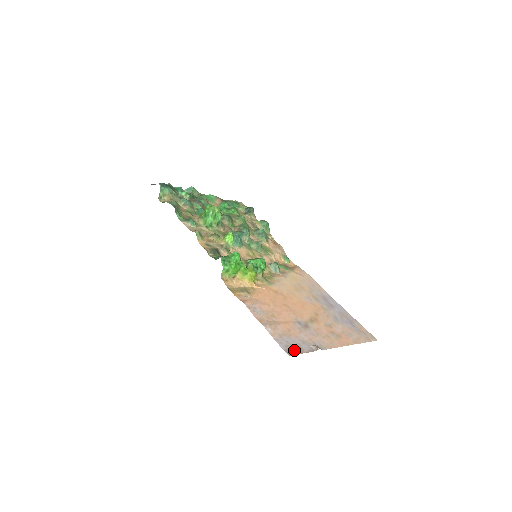
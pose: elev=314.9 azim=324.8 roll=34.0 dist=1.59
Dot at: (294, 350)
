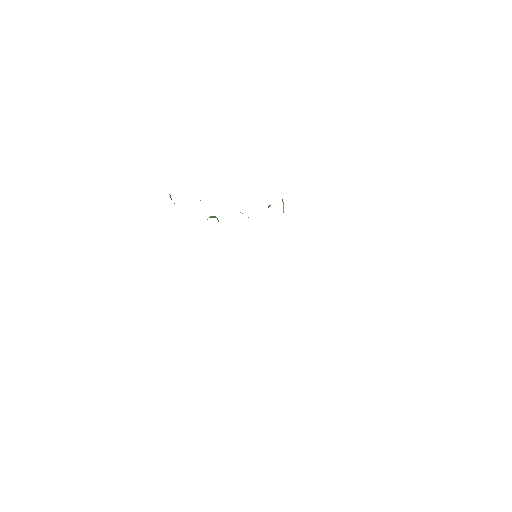
Dot at: occluded
